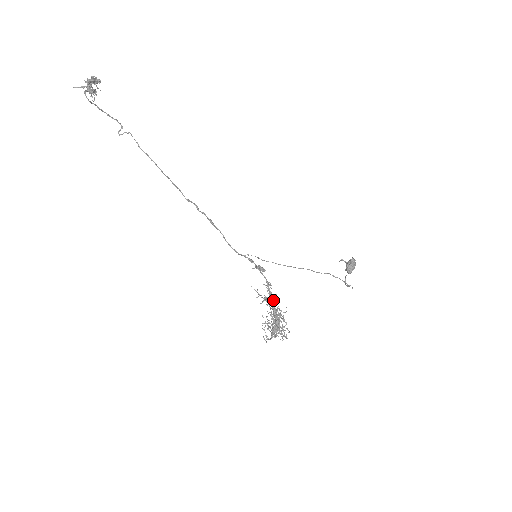
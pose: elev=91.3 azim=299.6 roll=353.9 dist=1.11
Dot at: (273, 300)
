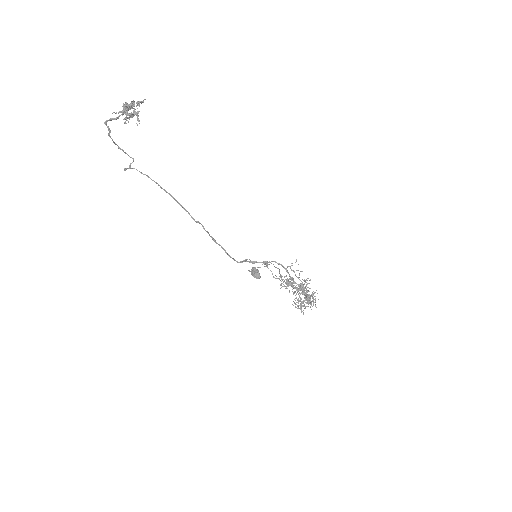
Dot at: (297, 277)
